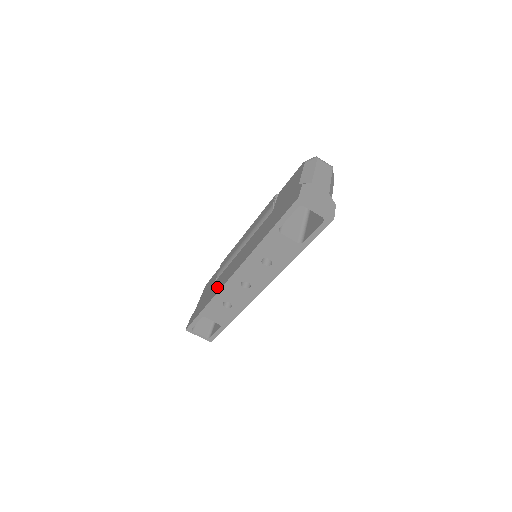
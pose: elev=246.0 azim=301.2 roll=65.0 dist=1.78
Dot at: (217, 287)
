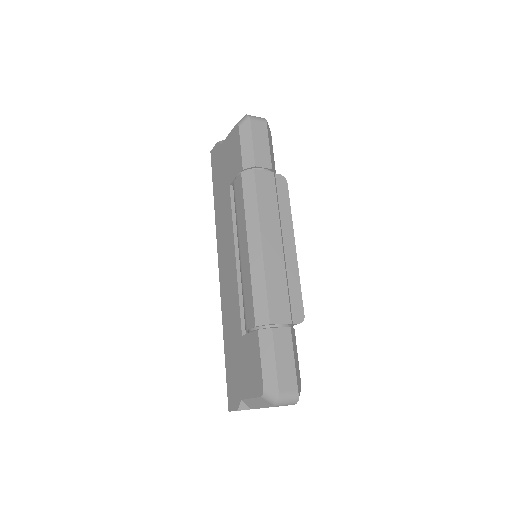
Dot at: (220, 223)
